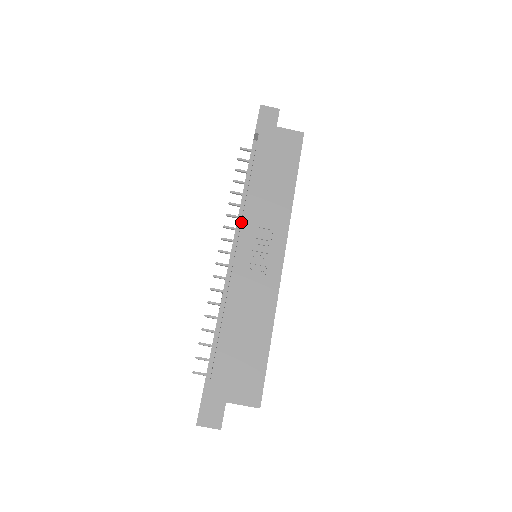
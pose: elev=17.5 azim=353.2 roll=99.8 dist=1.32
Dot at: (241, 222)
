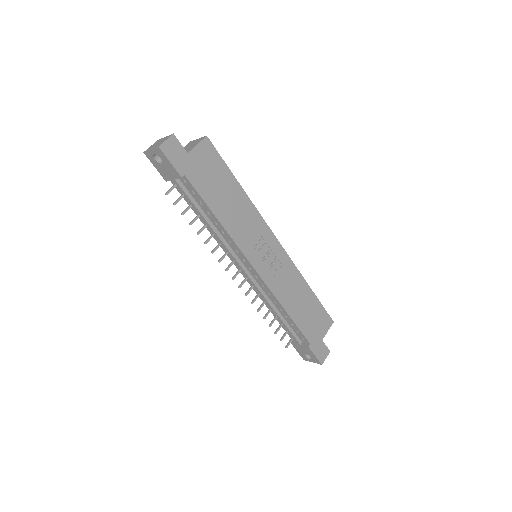
Dot at: (242, 253)
